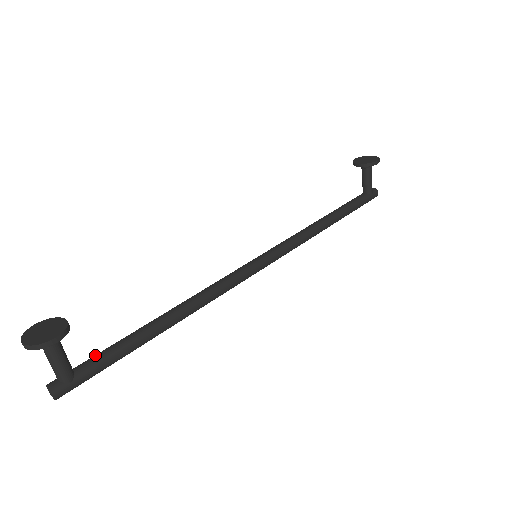
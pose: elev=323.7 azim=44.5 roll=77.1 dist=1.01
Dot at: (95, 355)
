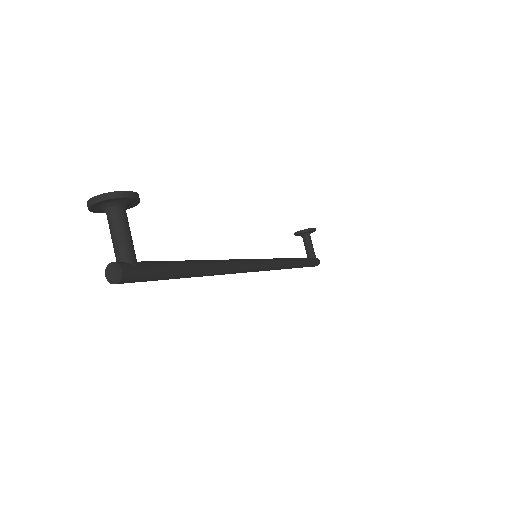
Dot at: occluded
